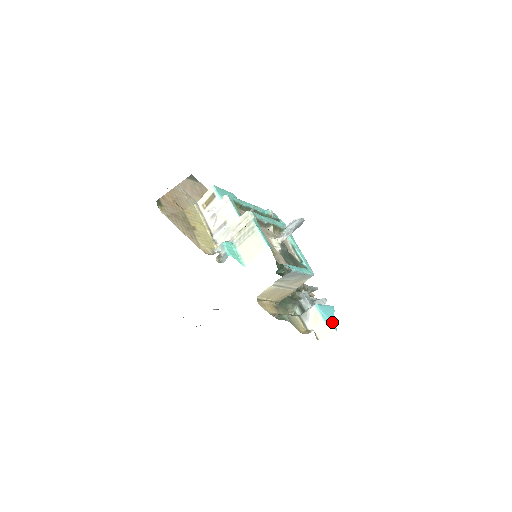
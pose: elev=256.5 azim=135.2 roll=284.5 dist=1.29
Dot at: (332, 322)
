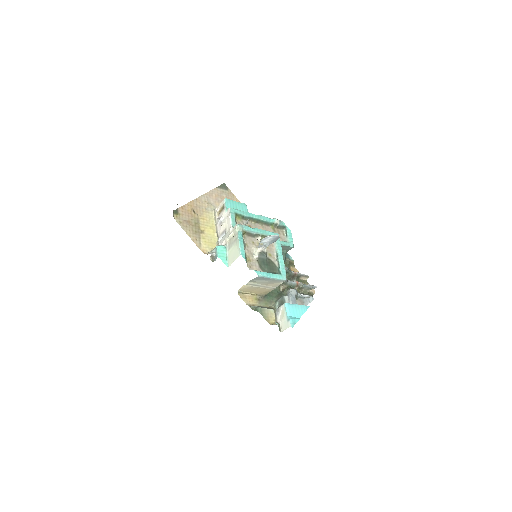
Dot at: (292, 320)
